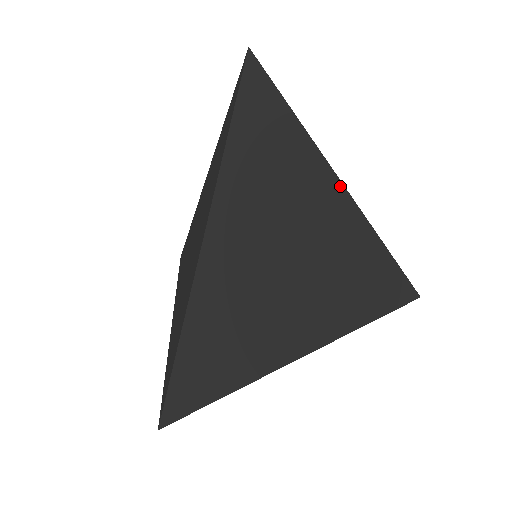
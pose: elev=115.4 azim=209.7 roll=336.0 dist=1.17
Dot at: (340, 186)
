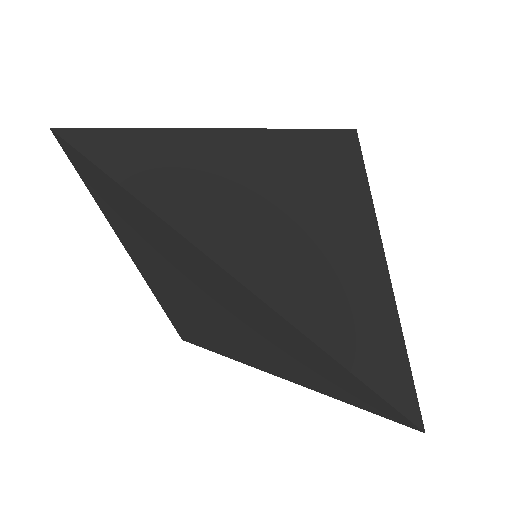
Dot at: (377, 236)
